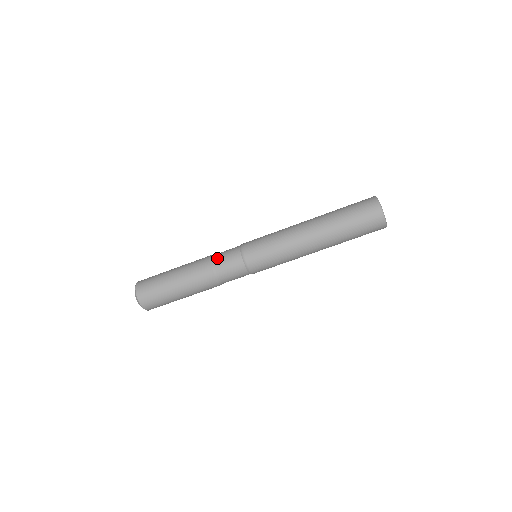
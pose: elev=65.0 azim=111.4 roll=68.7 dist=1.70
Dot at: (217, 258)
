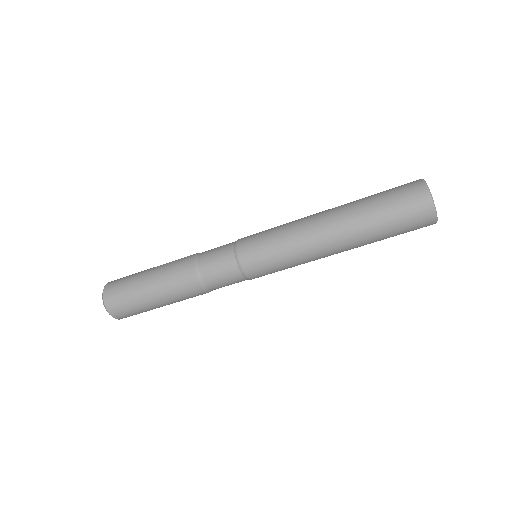
Dot at: (204, 261)
